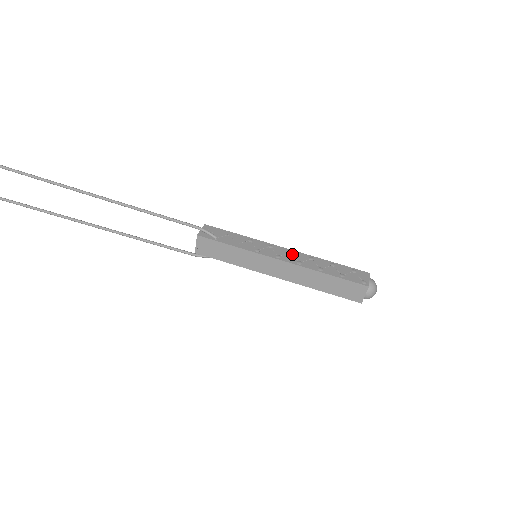
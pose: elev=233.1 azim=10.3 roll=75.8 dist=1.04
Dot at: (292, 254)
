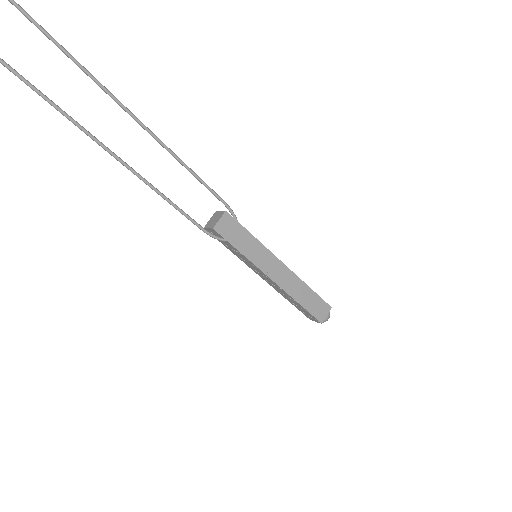
Dot at: occluded
